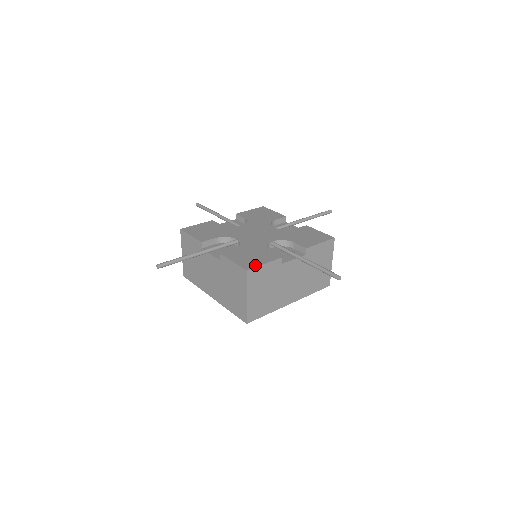
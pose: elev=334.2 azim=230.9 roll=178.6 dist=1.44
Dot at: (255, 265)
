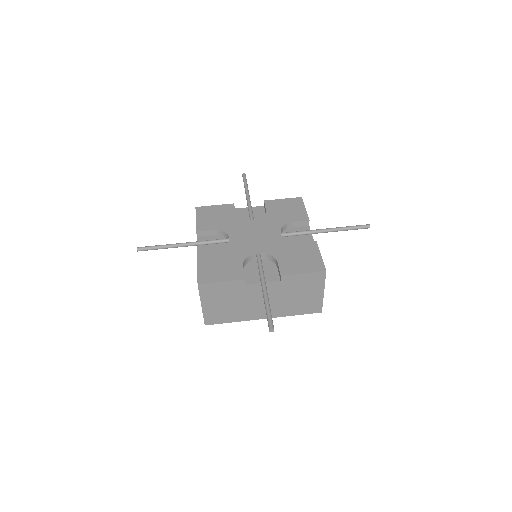
Dot at: (211, 280)
